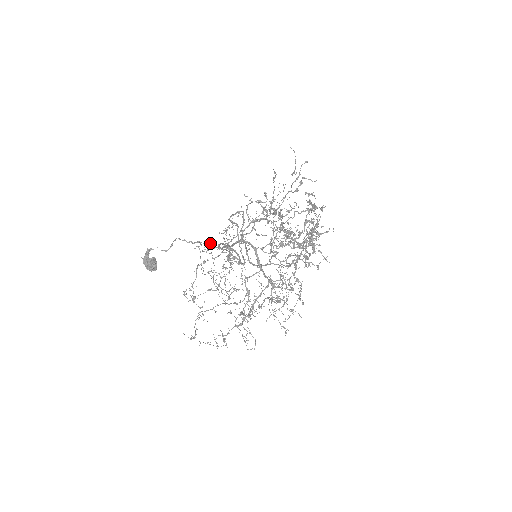
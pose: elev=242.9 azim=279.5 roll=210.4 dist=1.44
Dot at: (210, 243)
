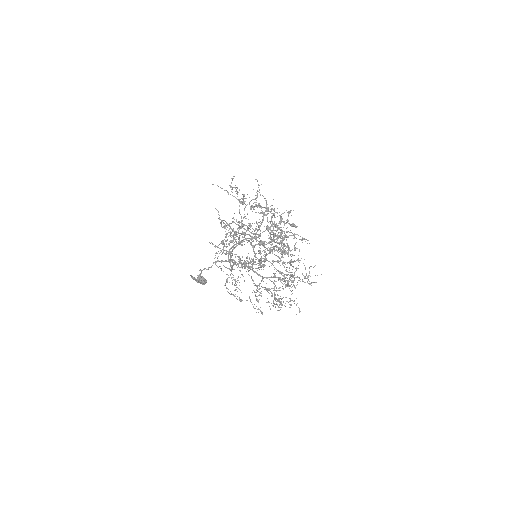
Dot at: (220, 268)
